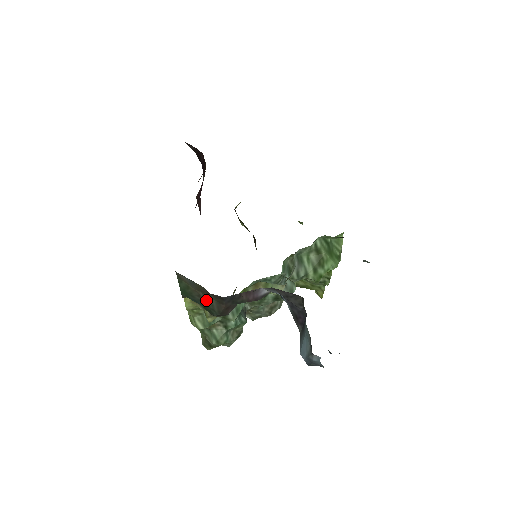
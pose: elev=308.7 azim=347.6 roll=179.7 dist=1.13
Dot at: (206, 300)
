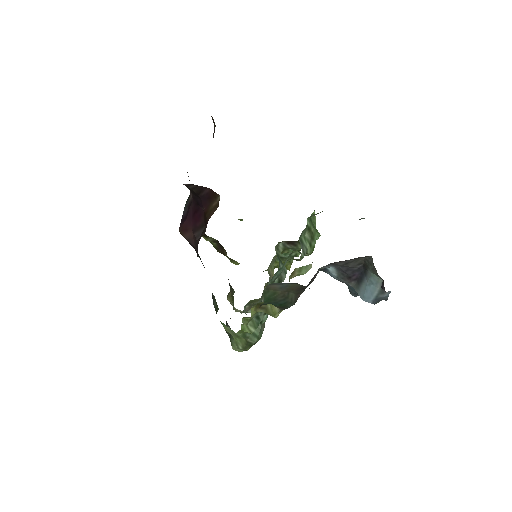
Dot at: (288, 297)
